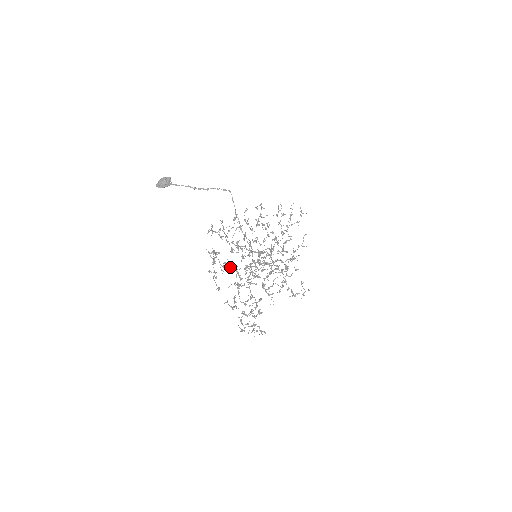
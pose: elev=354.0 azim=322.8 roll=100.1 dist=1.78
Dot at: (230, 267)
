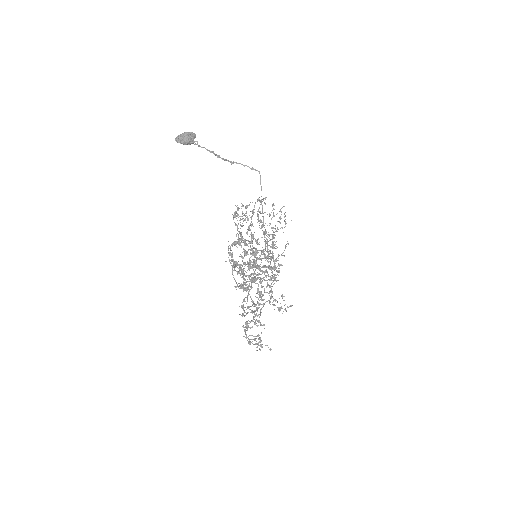
Dot at: (245, 263)
